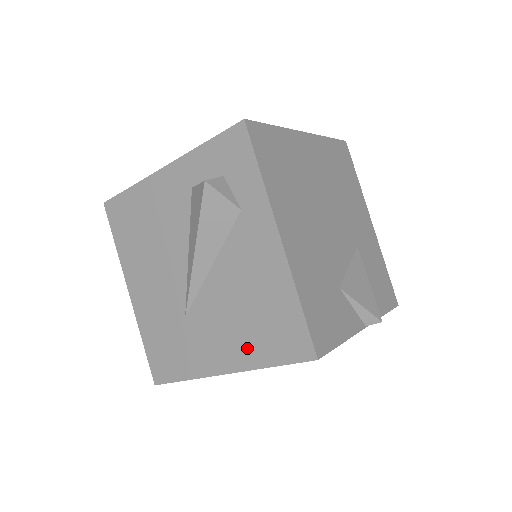
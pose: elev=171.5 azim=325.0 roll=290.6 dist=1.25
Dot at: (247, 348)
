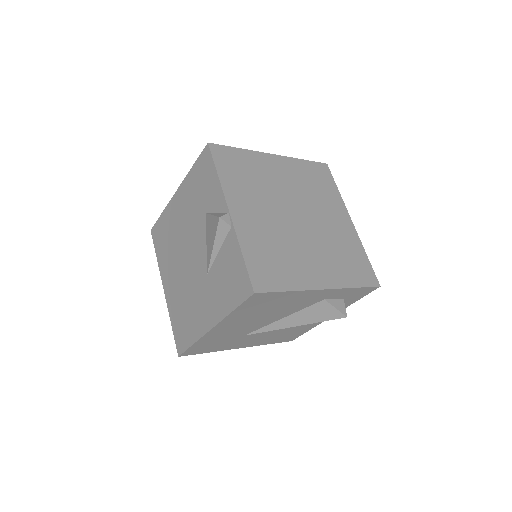
Dot at: (266, 341)
